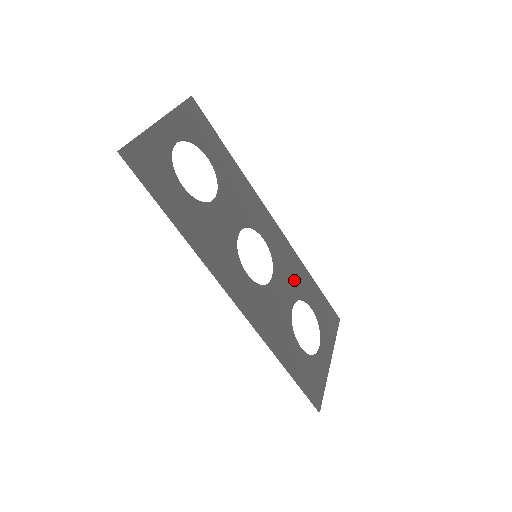
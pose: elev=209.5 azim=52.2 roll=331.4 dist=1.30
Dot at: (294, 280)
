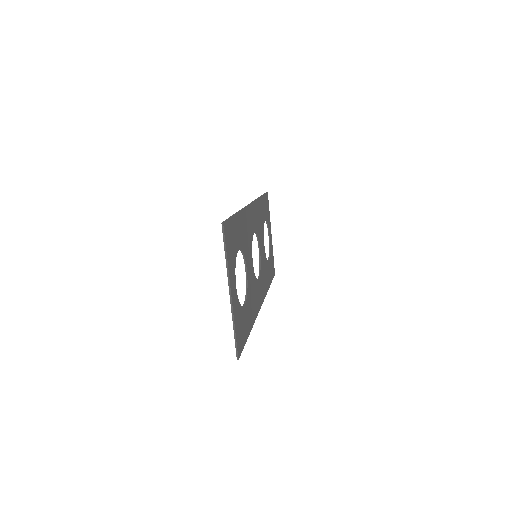
Dot at: (261, 224)
